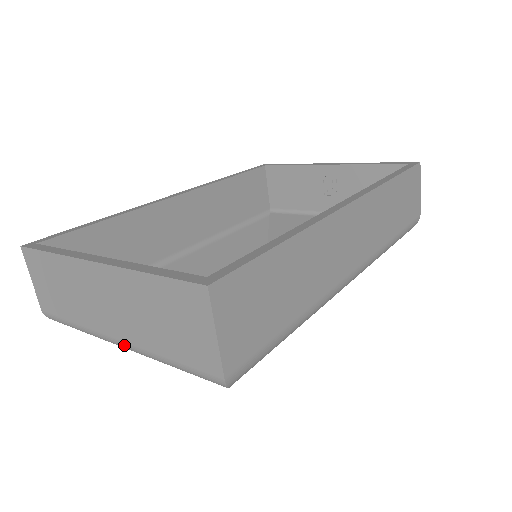
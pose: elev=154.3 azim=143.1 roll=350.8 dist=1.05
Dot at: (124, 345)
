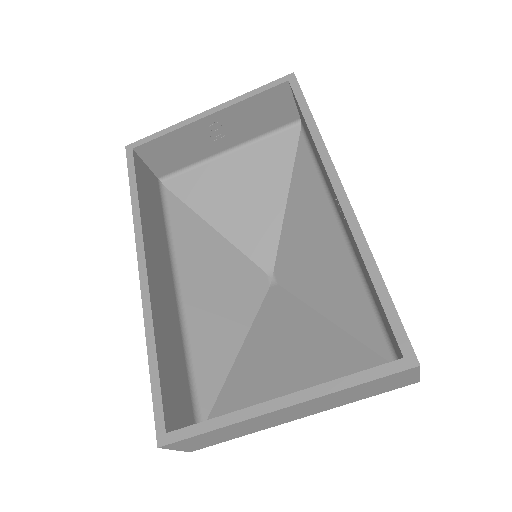
Dot at: occluded
